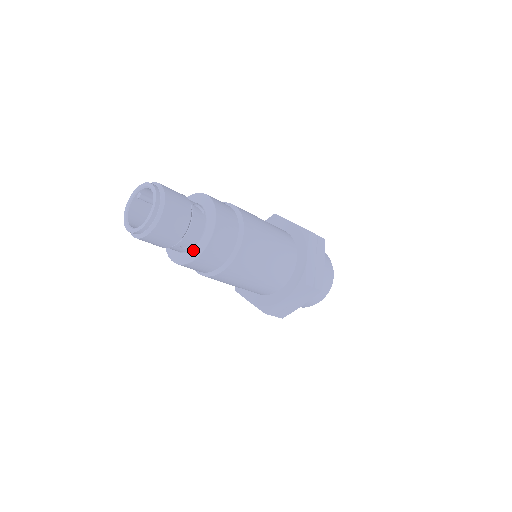
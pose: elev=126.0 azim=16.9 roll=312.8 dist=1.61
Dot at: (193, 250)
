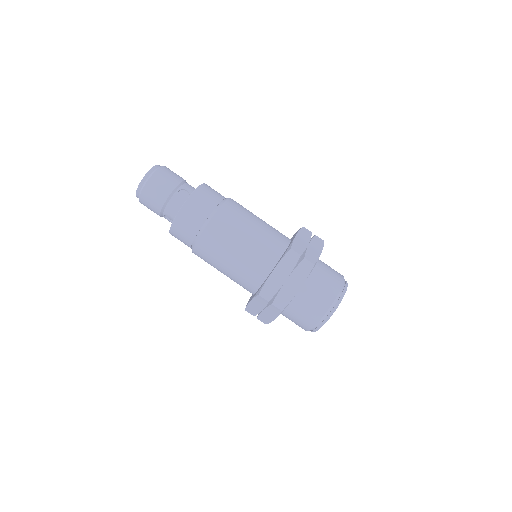
Dot at: occluded
